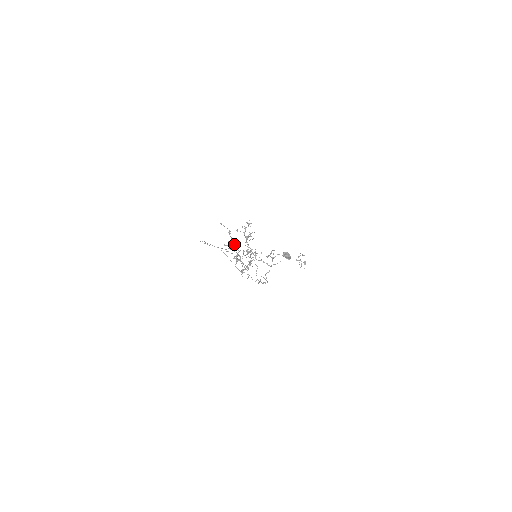
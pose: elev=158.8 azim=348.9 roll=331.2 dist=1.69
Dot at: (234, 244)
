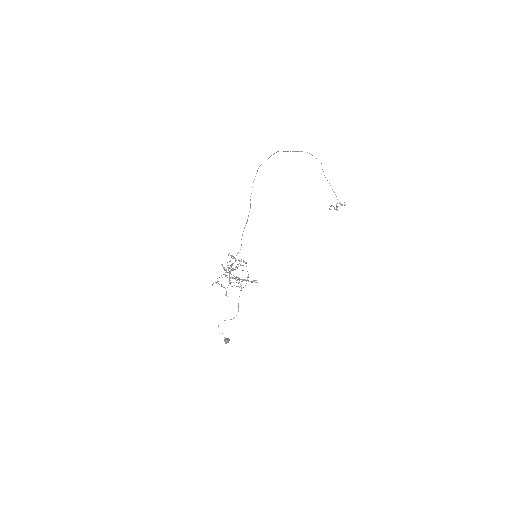
Dot at: (232, 270)
